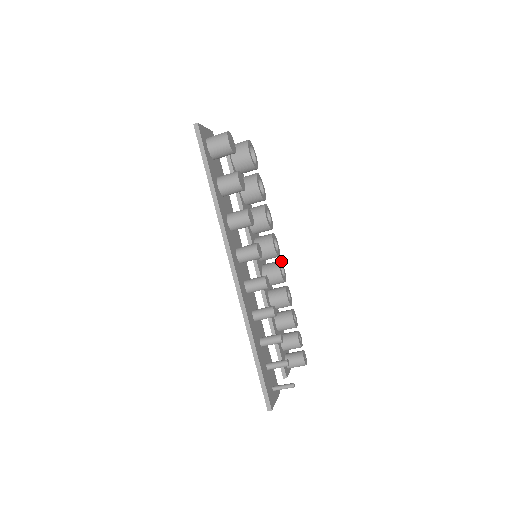
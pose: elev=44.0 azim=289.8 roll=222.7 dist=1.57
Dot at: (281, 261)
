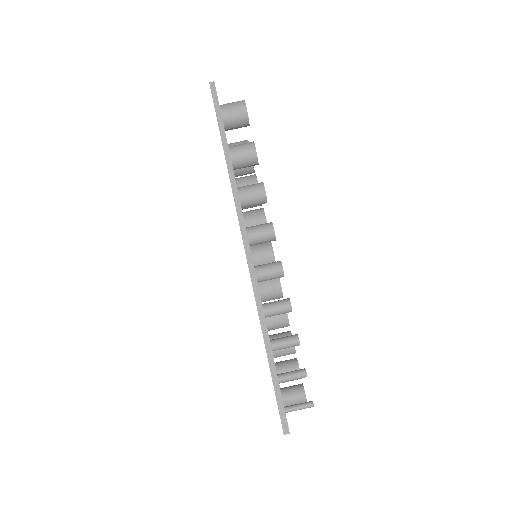
Dot at: occluded
